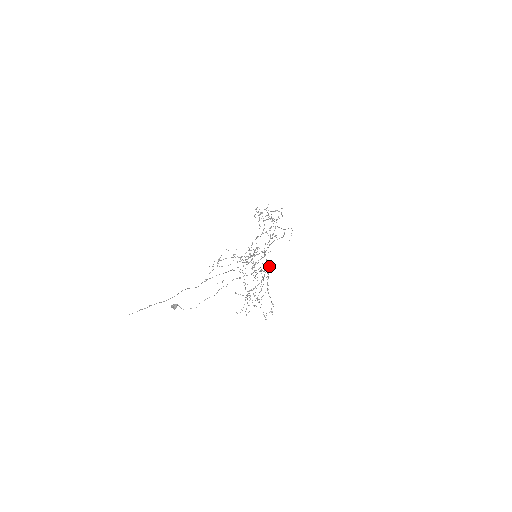
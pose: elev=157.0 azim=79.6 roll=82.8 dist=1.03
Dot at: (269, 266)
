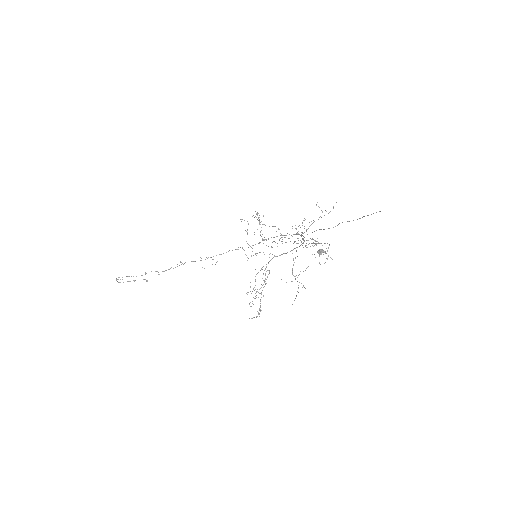
Dot at: (280, 255)
